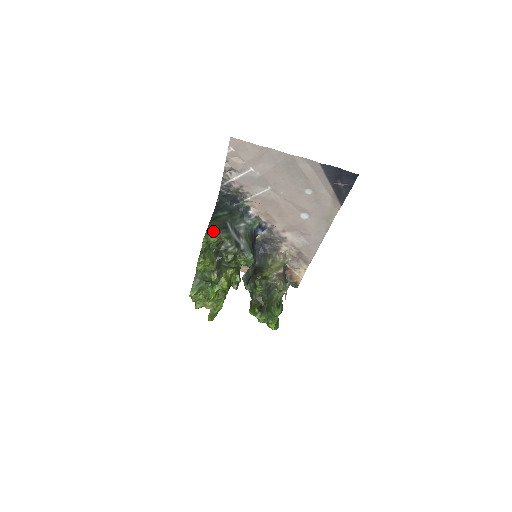
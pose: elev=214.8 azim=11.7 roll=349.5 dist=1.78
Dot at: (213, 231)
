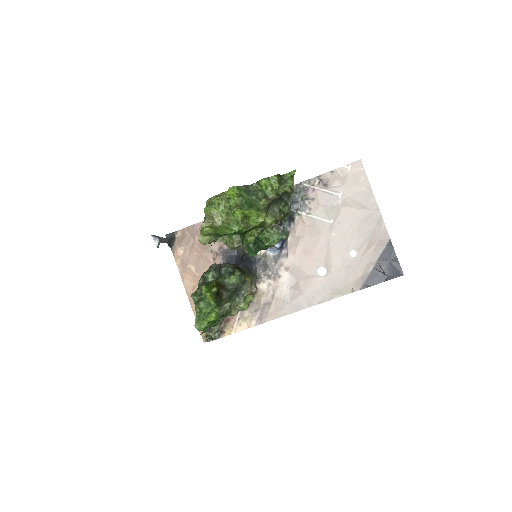
Dot at: occluded
